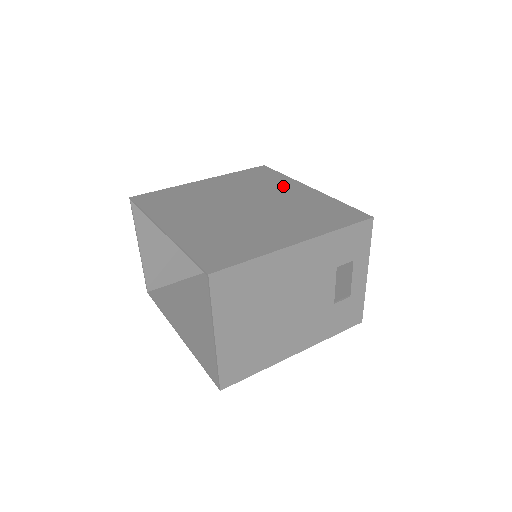
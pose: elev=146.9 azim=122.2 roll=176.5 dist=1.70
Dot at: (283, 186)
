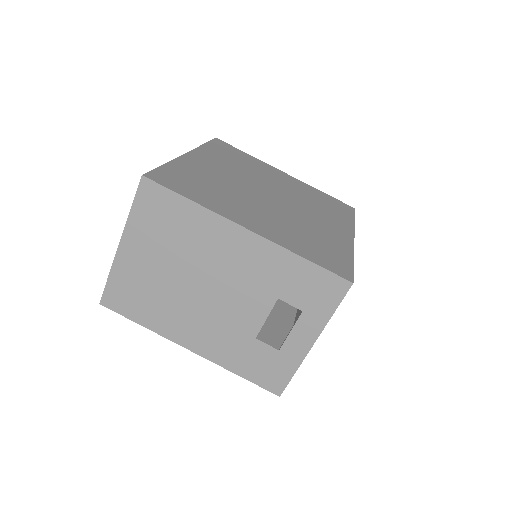
Dot at: (334, 219)
